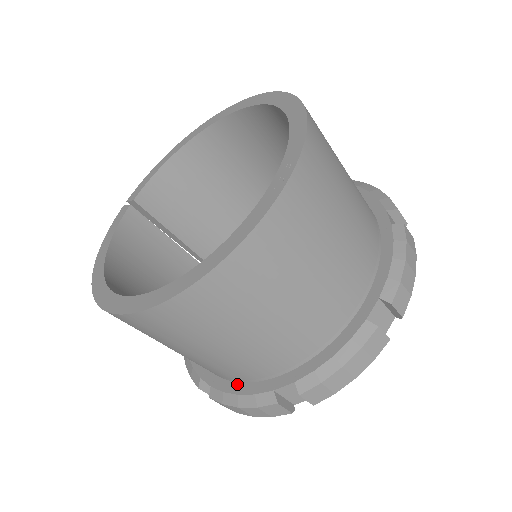
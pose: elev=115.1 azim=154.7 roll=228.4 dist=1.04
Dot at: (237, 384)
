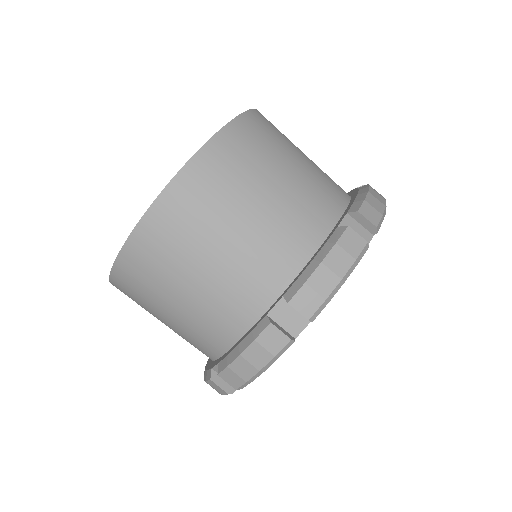
Dot at: (211, 361)
